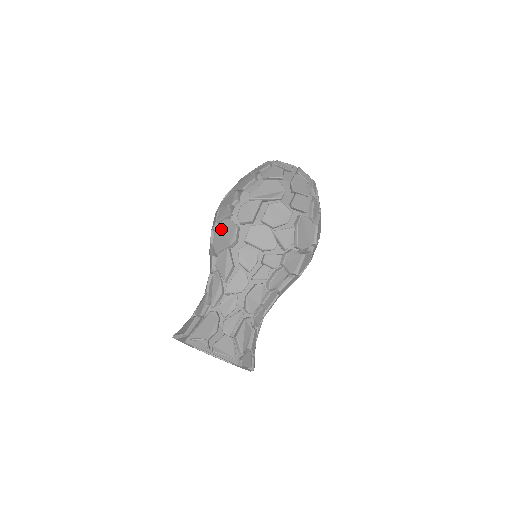
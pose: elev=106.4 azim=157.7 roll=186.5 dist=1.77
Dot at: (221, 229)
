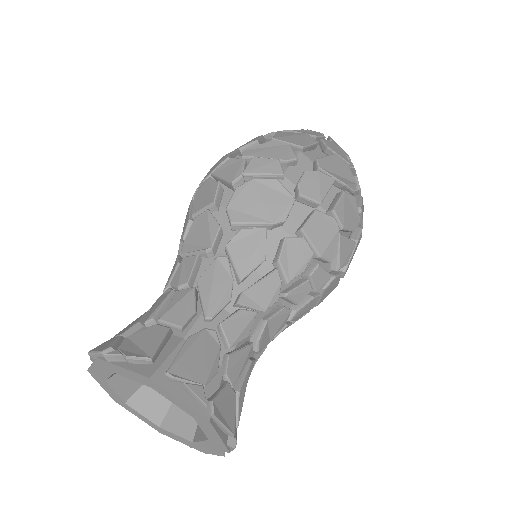
Dot at: (257, 190)
